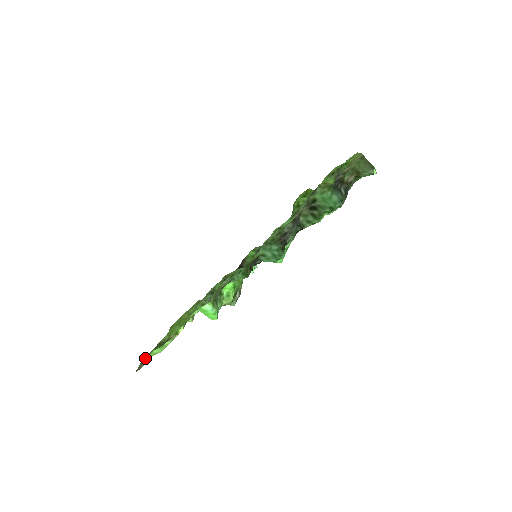
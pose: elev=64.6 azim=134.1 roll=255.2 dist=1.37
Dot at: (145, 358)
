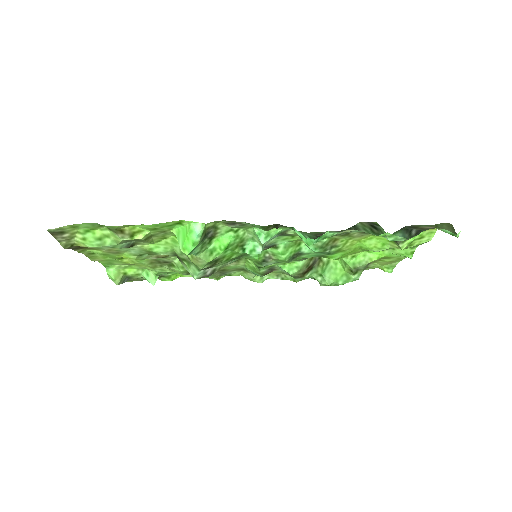
Dot at: (74, 230)
